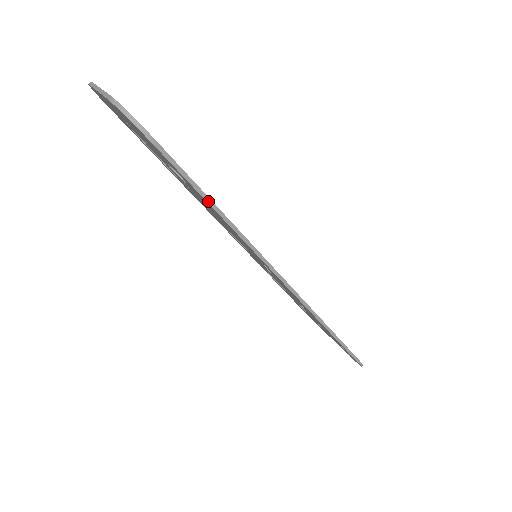
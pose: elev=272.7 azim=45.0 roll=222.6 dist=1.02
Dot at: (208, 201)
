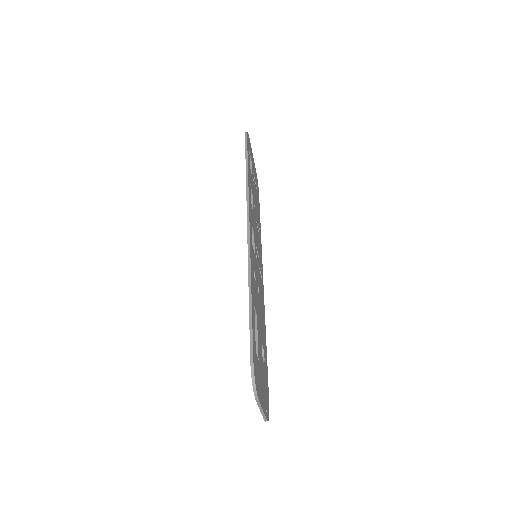
Dot at: occluded
